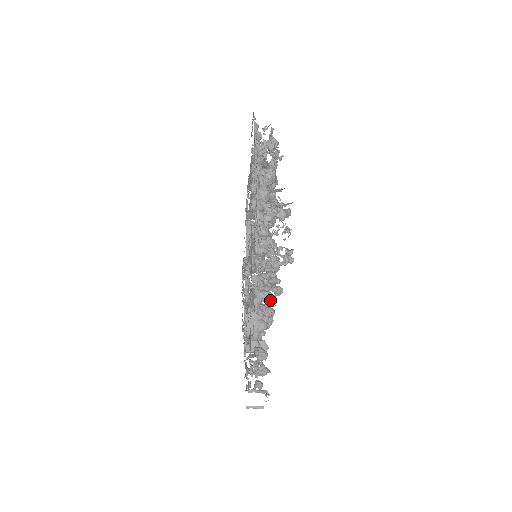
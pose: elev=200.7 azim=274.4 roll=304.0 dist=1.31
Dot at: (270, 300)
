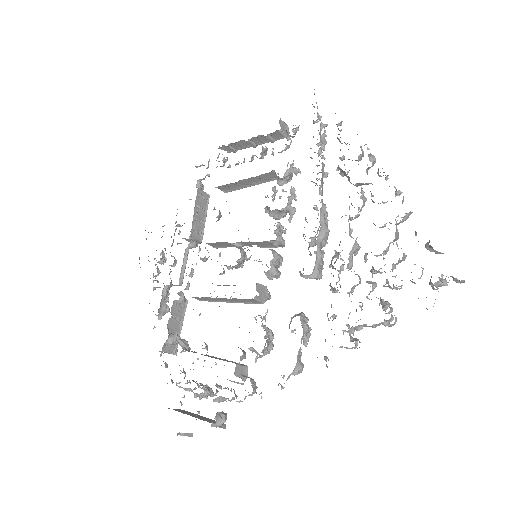
Dot at: (309, 337)
